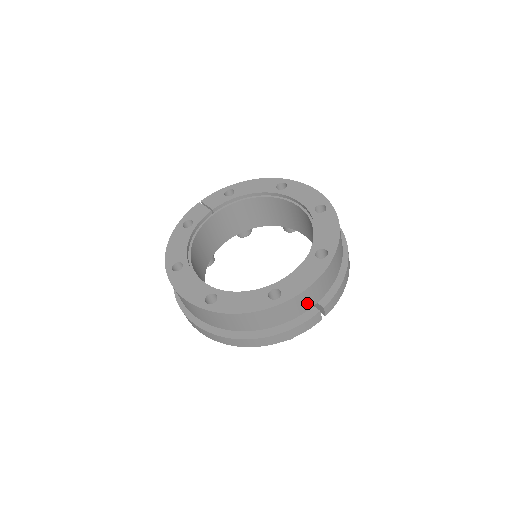
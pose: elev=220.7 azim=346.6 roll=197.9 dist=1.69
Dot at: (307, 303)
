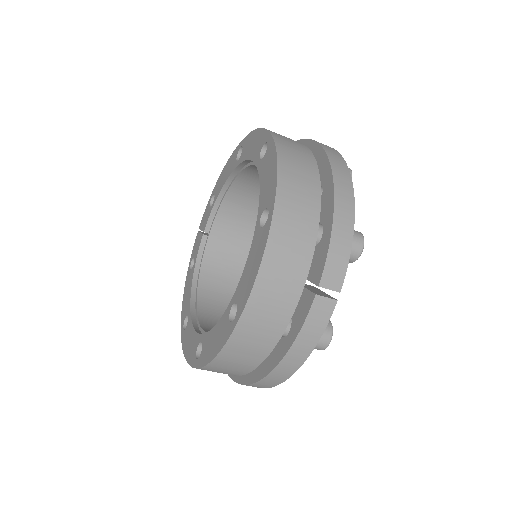
Dot at: (282, 298)
